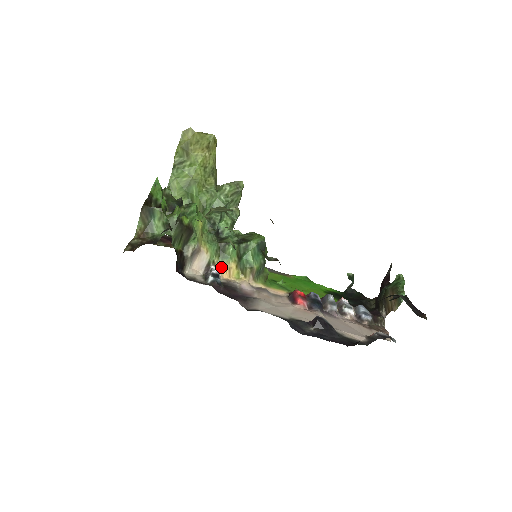
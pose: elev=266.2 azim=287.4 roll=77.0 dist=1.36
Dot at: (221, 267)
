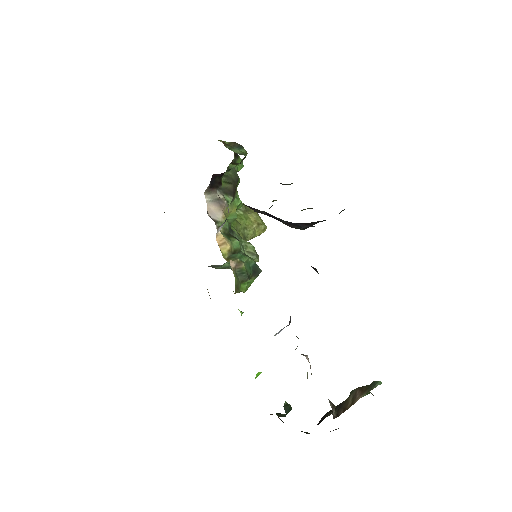
Dot at: (221, 234)
